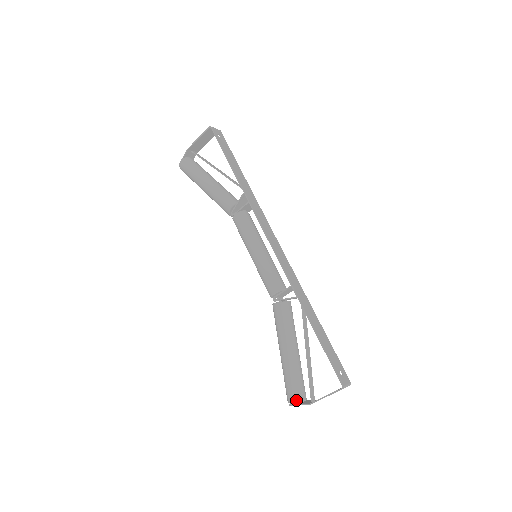
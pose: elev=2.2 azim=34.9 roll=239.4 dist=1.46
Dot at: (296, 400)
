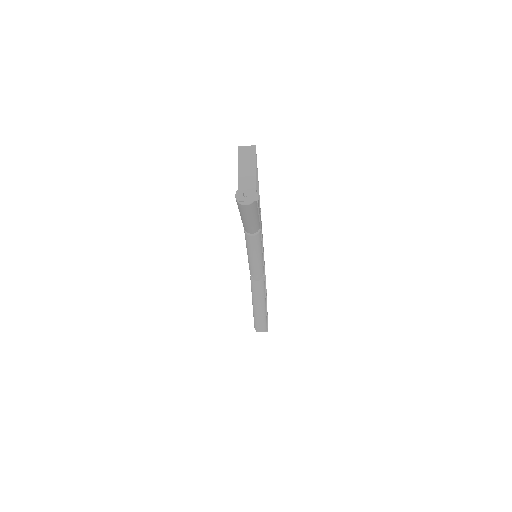
Dot at: (236, 193)
